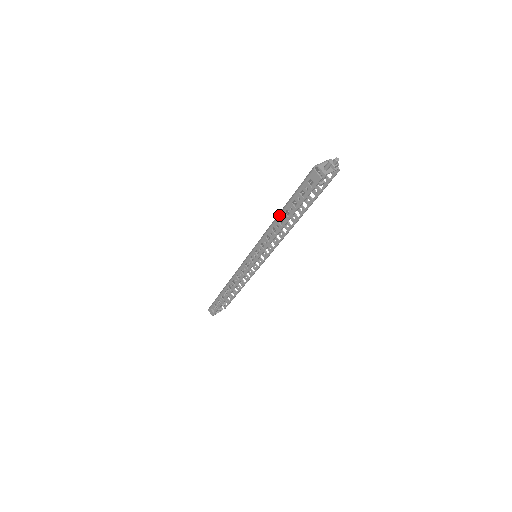
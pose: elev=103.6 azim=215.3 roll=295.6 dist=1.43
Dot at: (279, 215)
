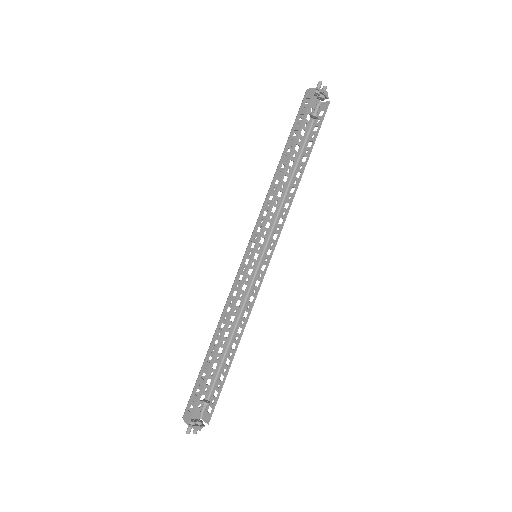
Dot at: (280, 160)
